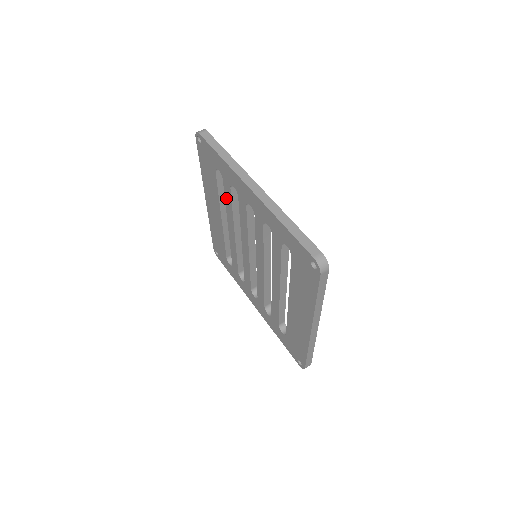
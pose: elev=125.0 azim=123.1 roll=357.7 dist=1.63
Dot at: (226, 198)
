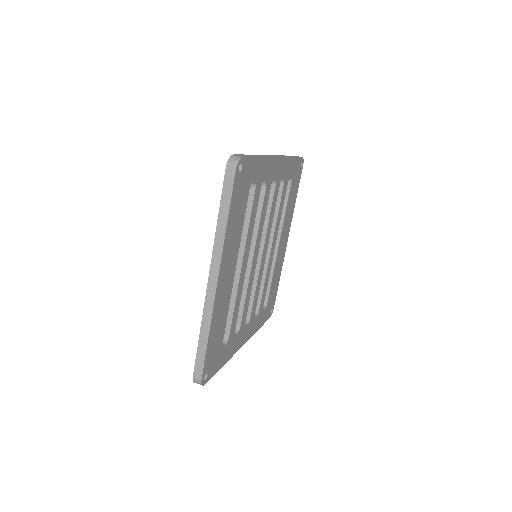
Dot at: occluded
